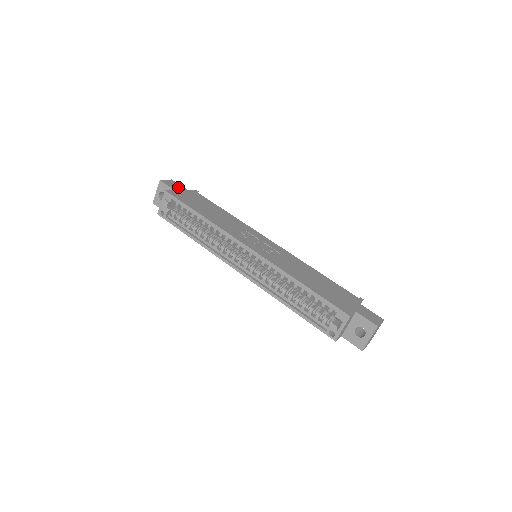
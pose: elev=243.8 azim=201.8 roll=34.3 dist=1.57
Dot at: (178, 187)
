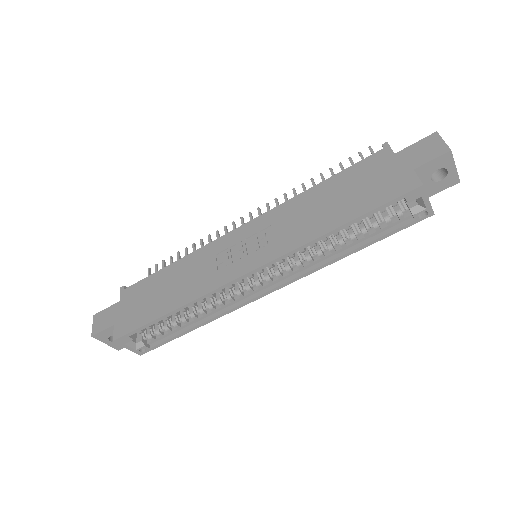
Dot at: (110, 315)
